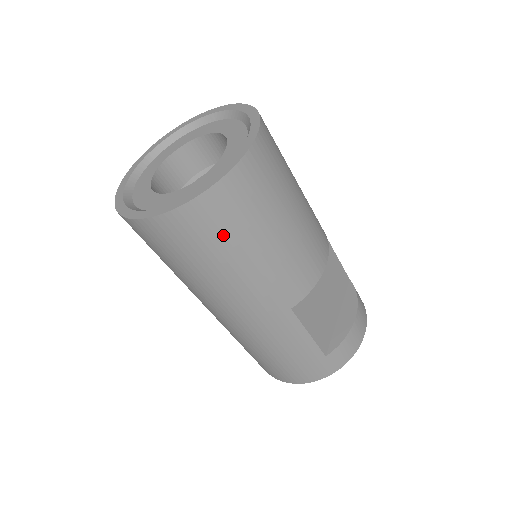
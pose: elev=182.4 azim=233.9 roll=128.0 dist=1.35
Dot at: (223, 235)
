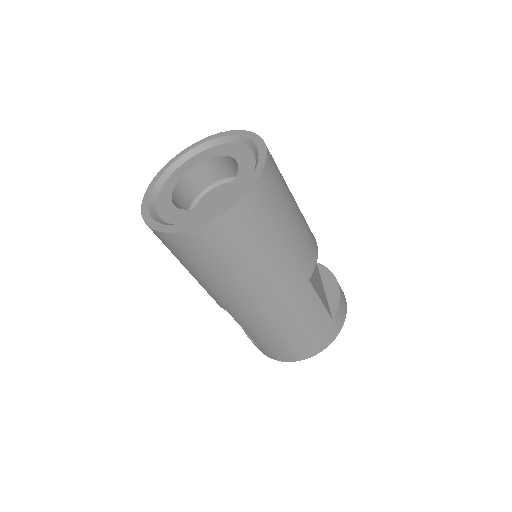
Dot at: (265, 223)
